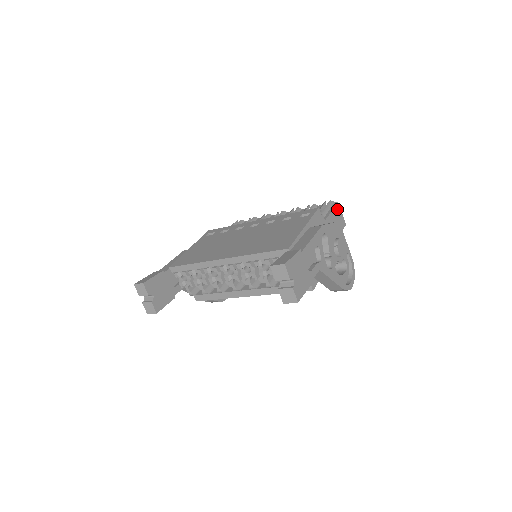
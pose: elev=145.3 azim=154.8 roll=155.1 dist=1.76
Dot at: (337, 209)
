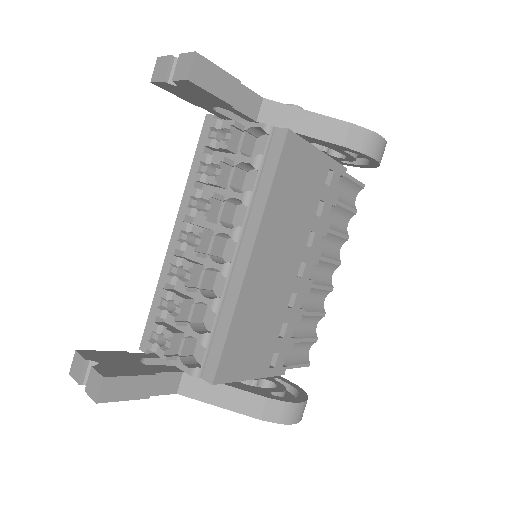
Dot at: occluded
